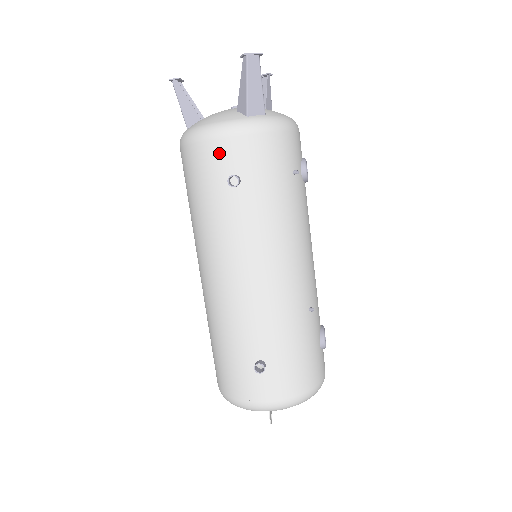
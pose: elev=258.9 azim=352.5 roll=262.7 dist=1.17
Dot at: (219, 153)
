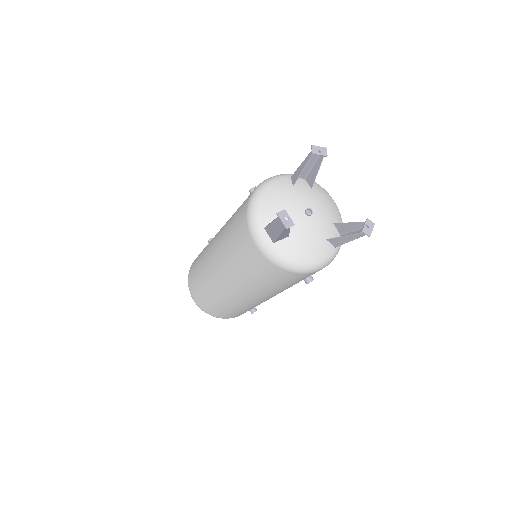
Dot at: occluded
